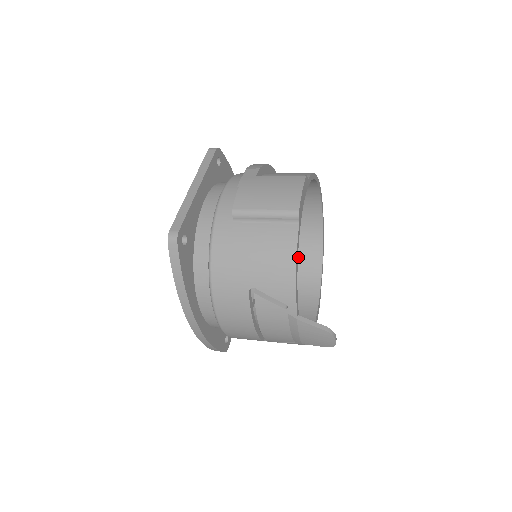
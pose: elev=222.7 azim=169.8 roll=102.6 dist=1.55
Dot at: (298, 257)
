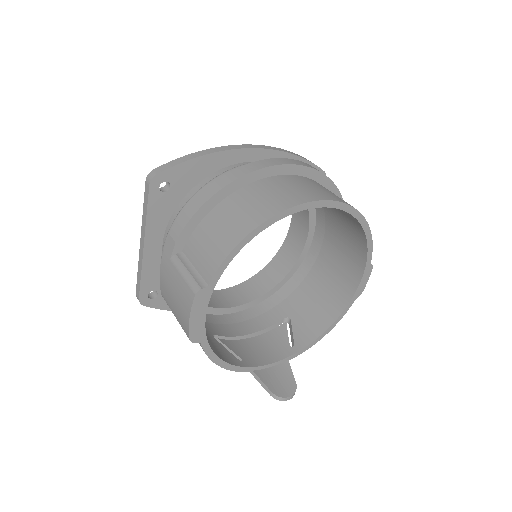
Dot at: (341, 215)
